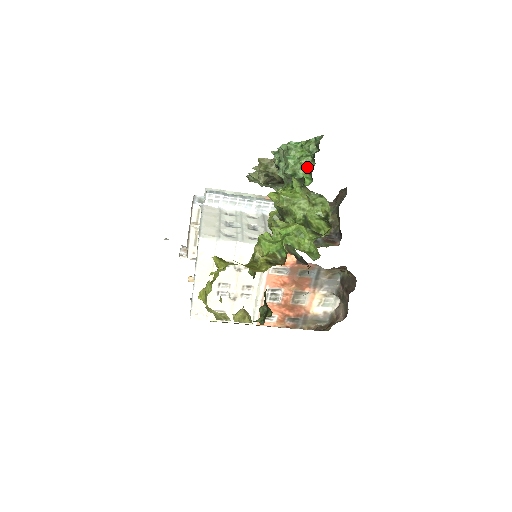
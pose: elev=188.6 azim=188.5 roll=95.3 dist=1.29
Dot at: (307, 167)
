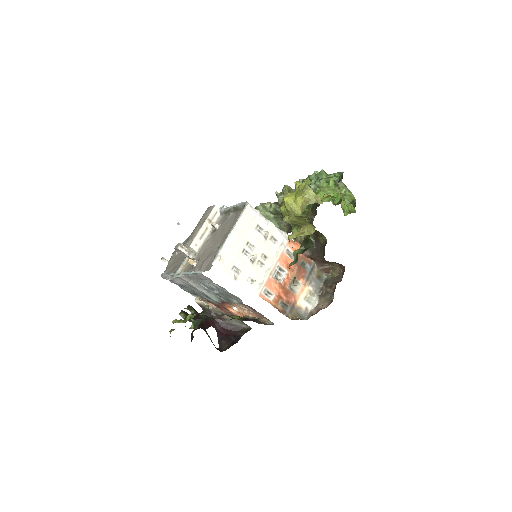
Dot at: occluded
